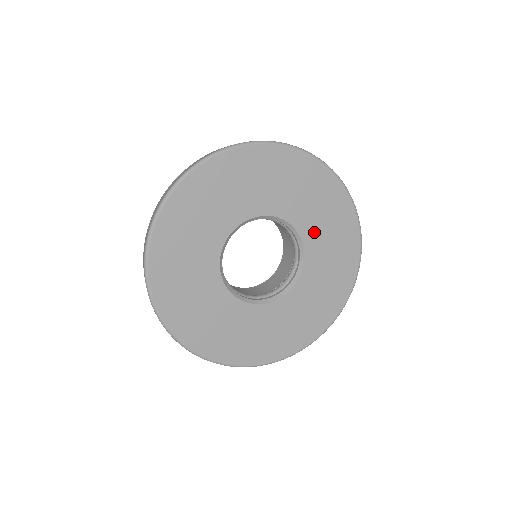
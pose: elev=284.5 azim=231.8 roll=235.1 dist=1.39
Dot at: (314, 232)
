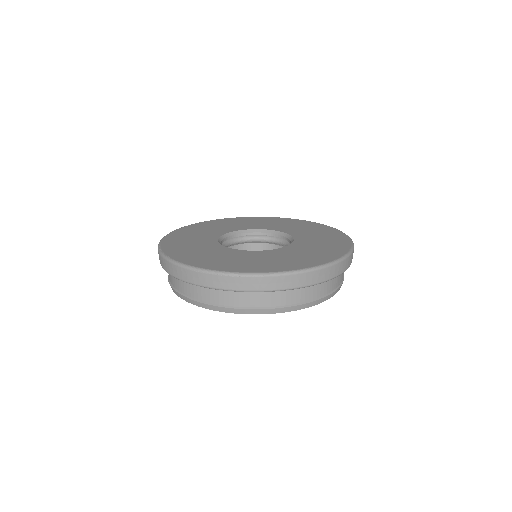
Dot at: (292, 230)
